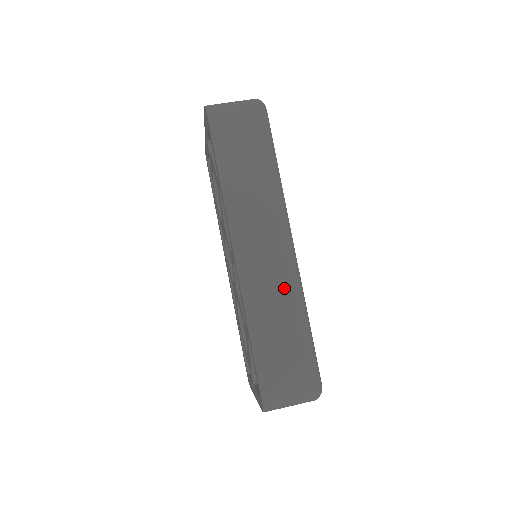
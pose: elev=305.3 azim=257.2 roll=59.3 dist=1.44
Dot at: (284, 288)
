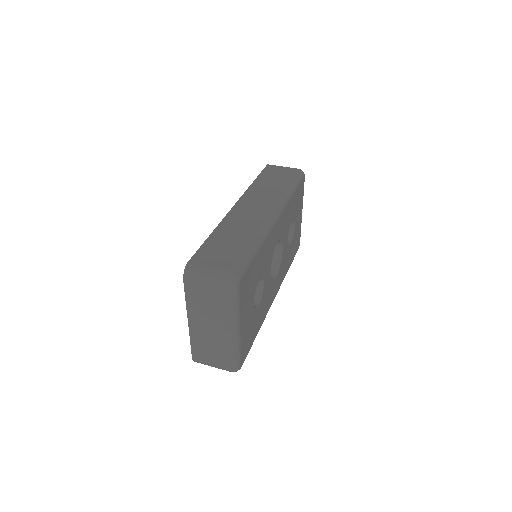
Dot at: (254, 224)
